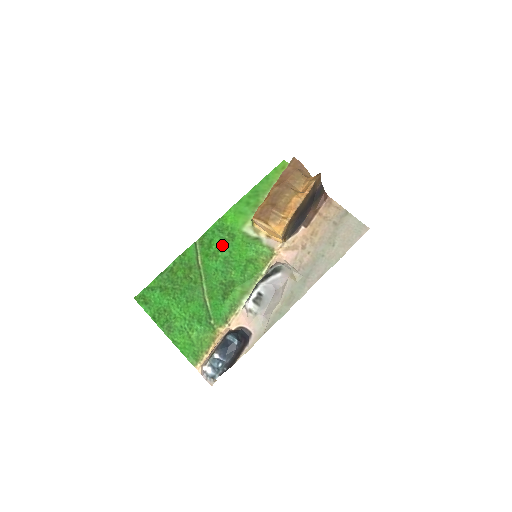
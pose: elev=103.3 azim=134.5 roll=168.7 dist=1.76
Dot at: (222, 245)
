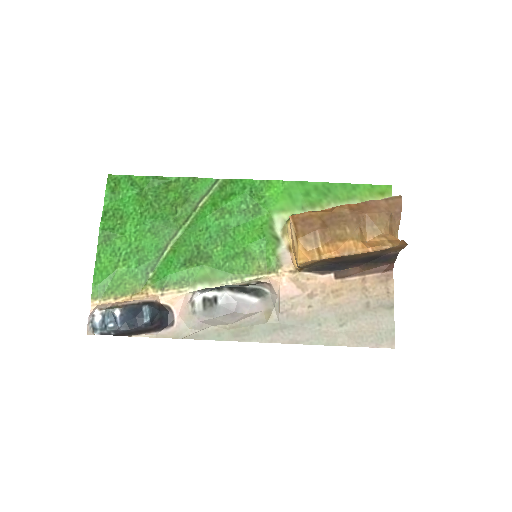
Dot at: (238, 209)
